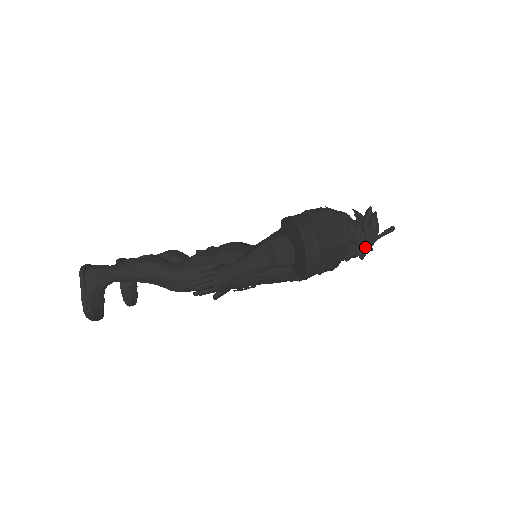
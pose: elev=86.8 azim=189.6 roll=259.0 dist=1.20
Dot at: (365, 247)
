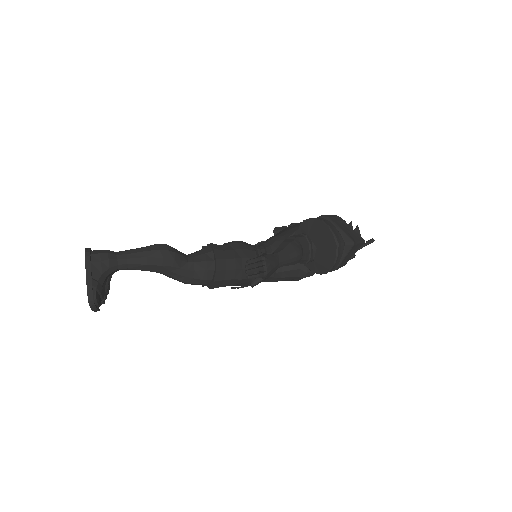
Dot at: occluded
